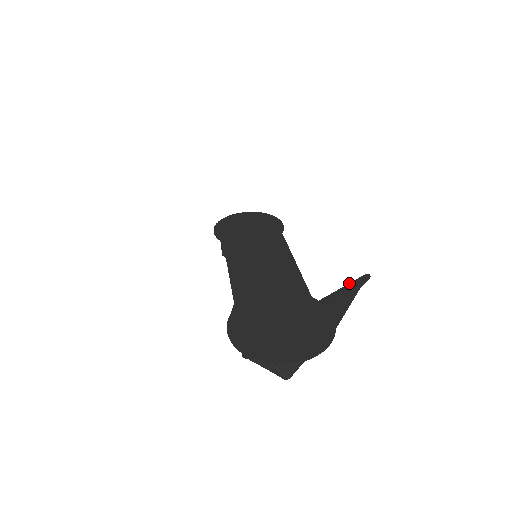
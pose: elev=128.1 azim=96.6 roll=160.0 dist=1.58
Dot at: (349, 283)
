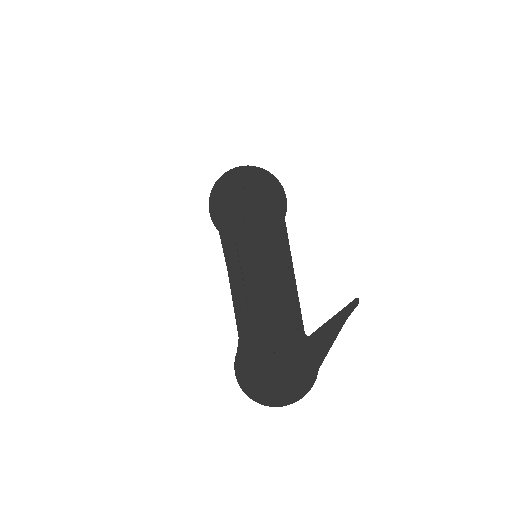
Dot at: (339, 312)
